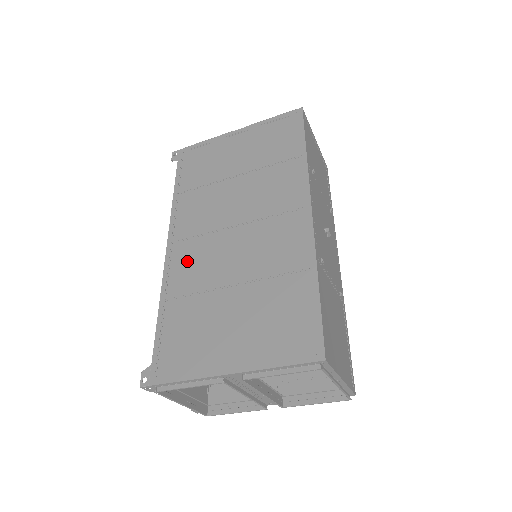
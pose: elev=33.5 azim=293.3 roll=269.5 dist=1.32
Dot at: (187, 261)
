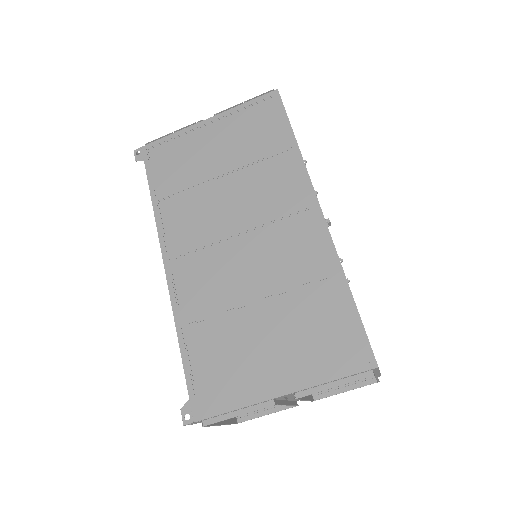
Dot at: (194, 280)
